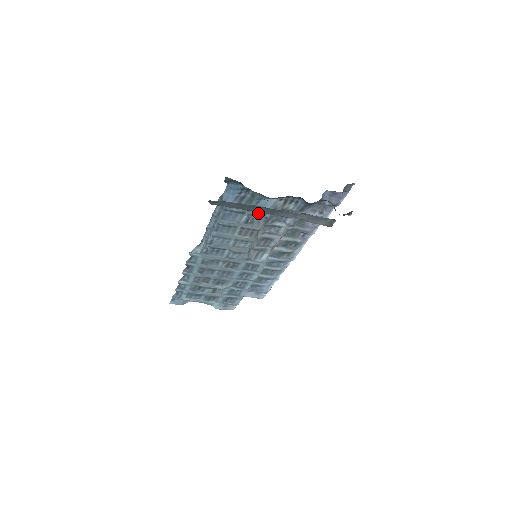
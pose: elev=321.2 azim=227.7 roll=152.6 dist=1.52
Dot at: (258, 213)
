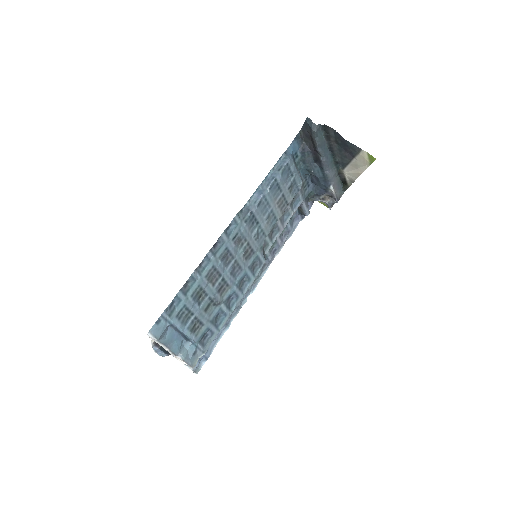
Dot at: (297, 181)
